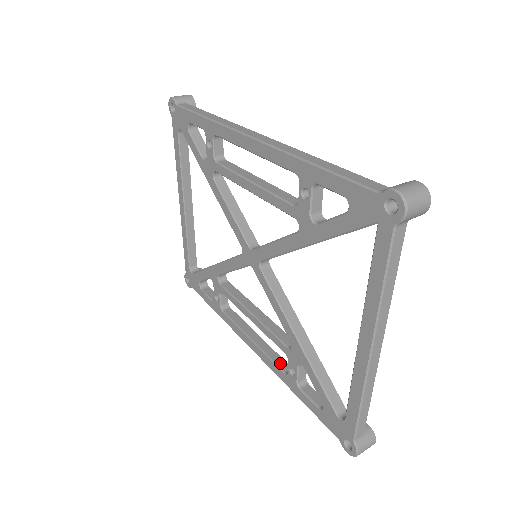
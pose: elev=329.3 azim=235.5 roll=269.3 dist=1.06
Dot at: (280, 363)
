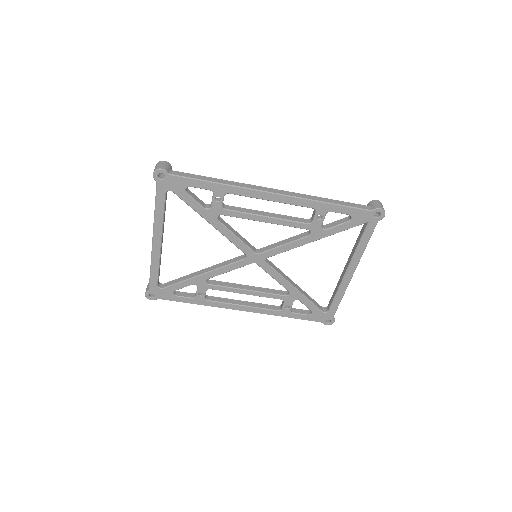
Dot at: (271, 307)
